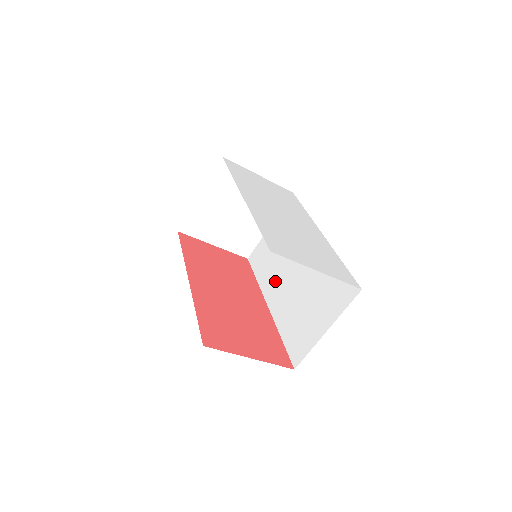
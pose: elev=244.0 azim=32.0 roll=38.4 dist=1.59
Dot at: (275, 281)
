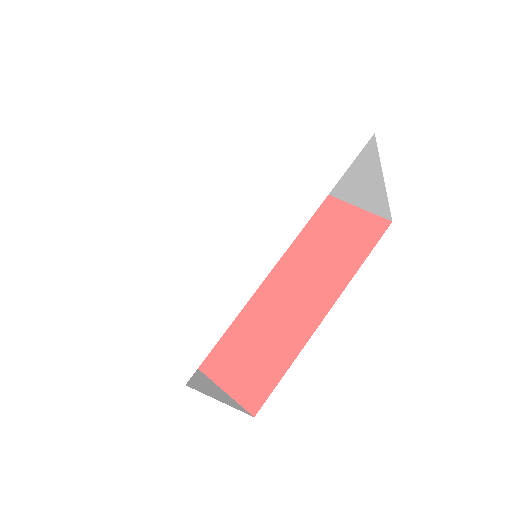
Dot at: occluded
